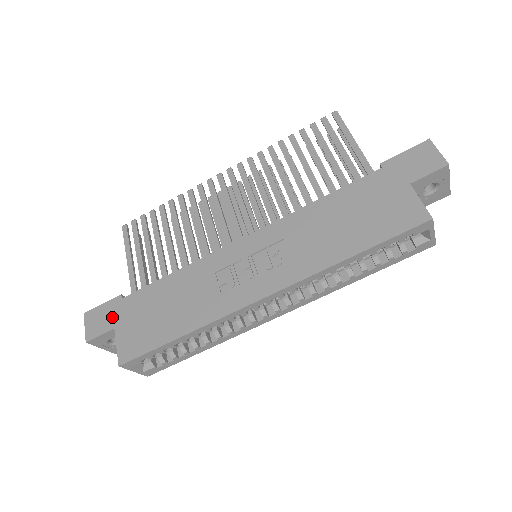
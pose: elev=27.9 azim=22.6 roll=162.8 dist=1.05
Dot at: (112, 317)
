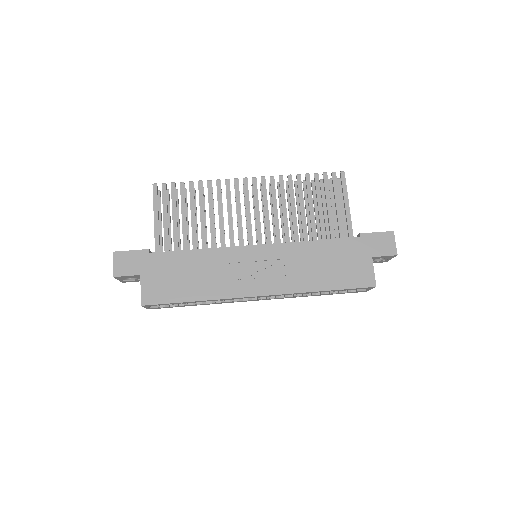
Dot at: (139, 265)
